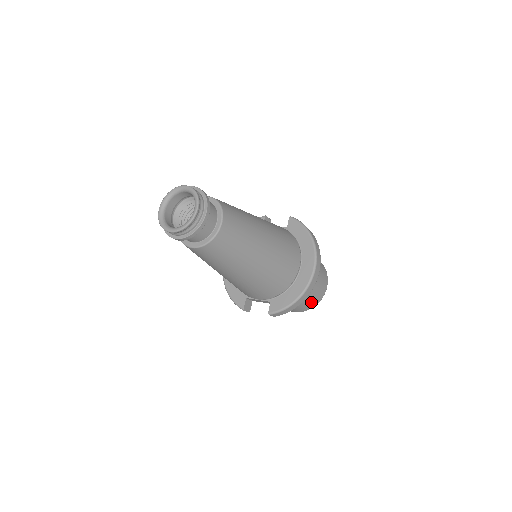
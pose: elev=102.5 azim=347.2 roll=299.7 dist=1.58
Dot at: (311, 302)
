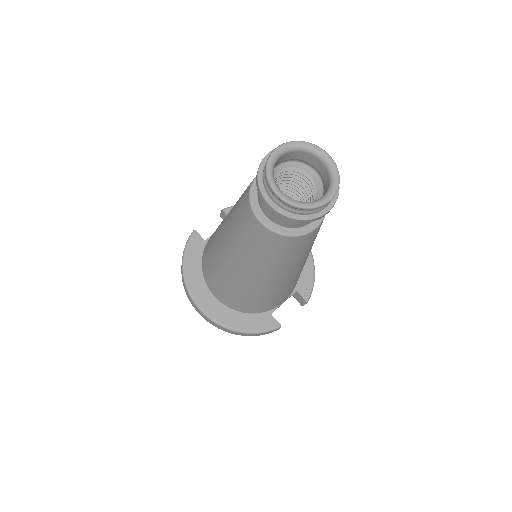
Dot at: occluded
